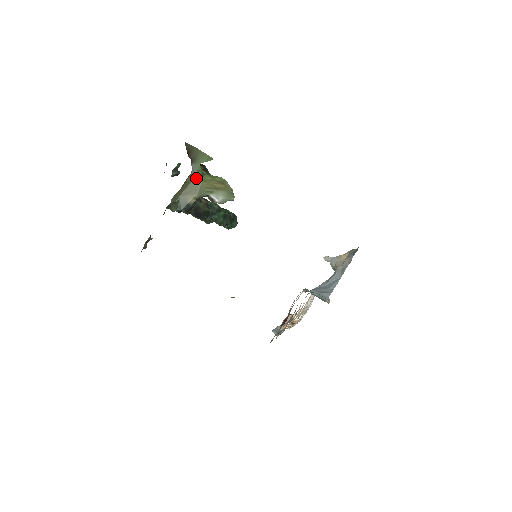
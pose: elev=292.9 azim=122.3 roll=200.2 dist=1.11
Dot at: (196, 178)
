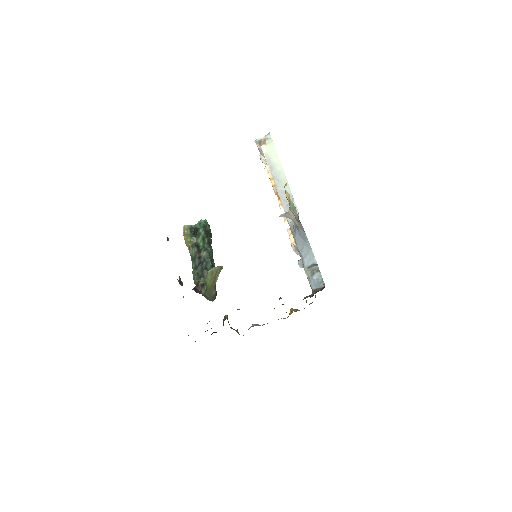
Dot at: (206, 291)
